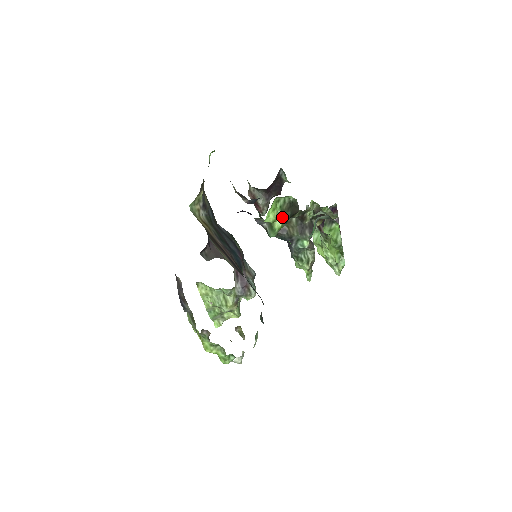
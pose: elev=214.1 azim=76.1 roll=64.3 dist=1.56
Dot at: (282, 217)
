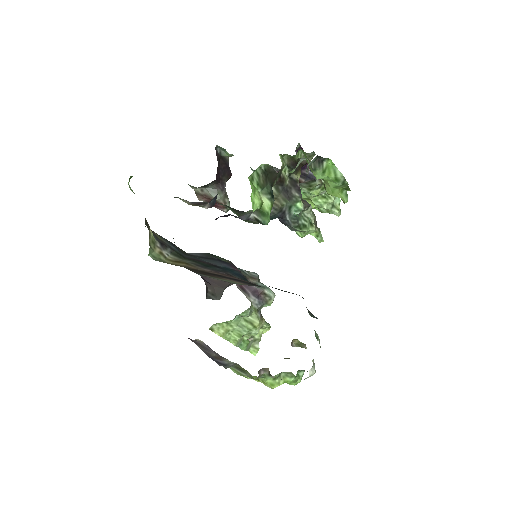
Dot at: (266, 194)
